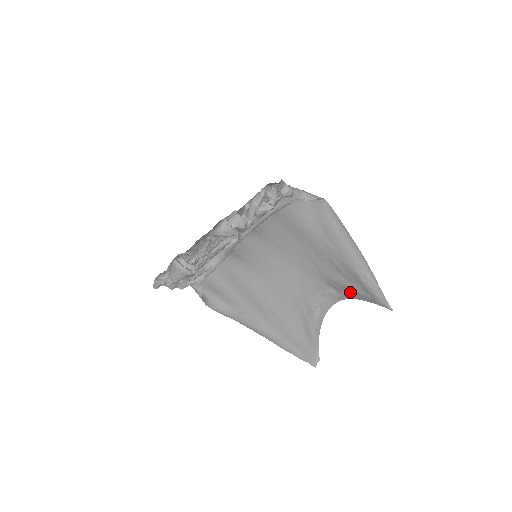
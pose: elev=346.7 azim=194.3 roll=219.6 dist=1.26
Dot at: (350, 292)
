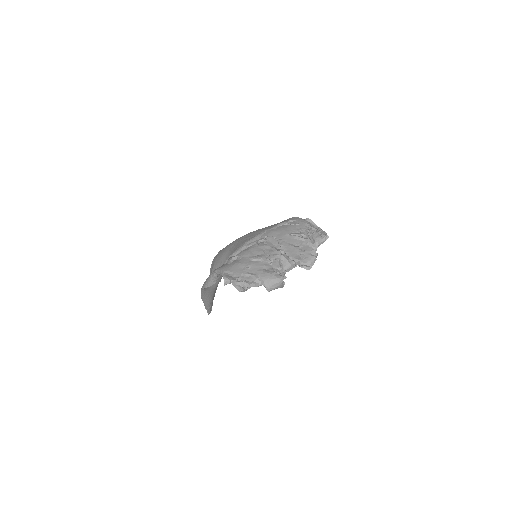
Dot at: occluded
